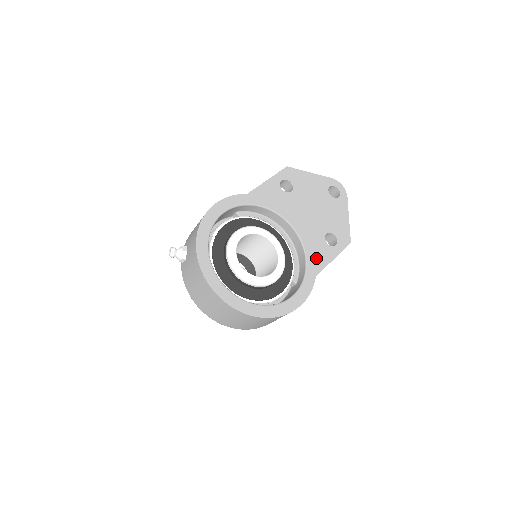
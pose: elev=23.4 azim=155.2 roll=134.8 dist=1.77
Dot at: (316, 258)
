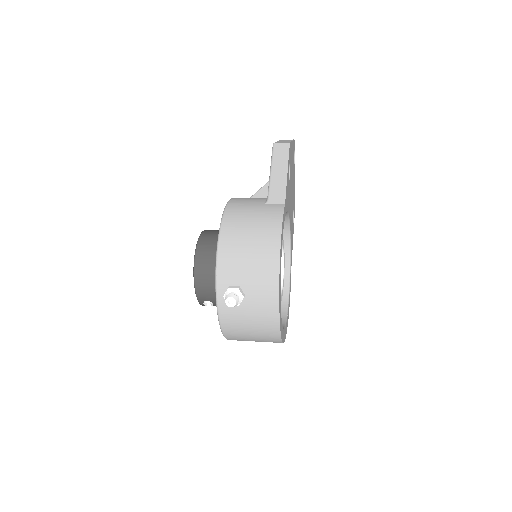
Dot at: occluded
